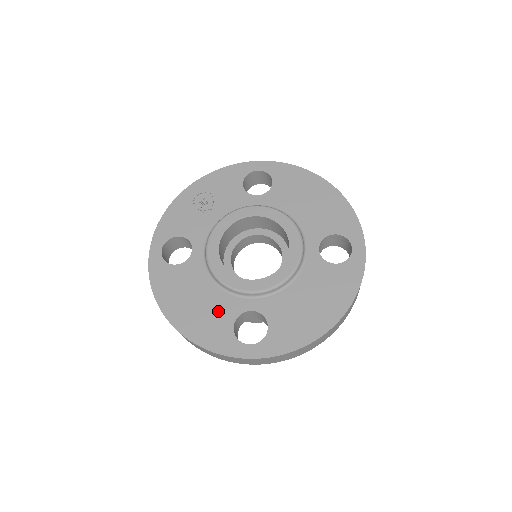
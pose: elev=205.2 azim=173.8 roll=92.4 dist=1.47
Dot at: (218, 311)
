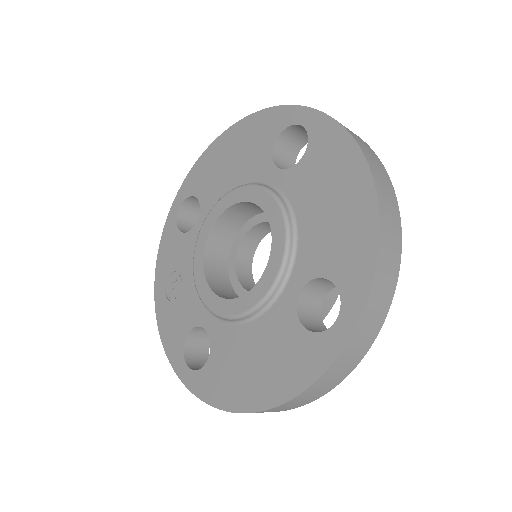
Dot at: (278, 338)
